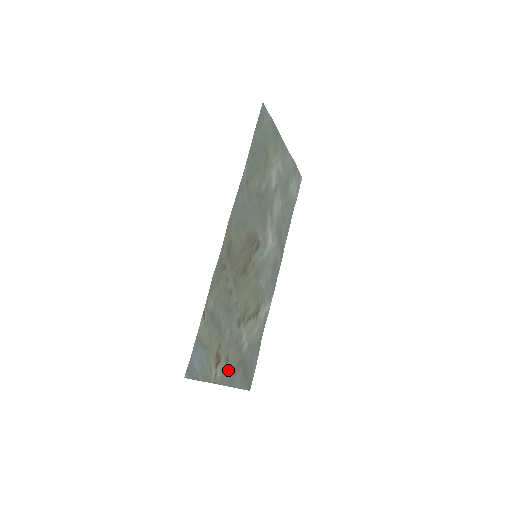
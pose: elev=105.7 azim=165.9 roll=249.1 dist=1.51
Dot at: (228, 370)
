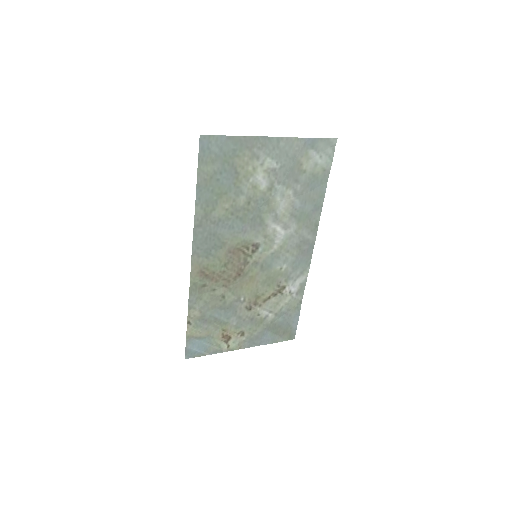
Dot at: (247, 338)
